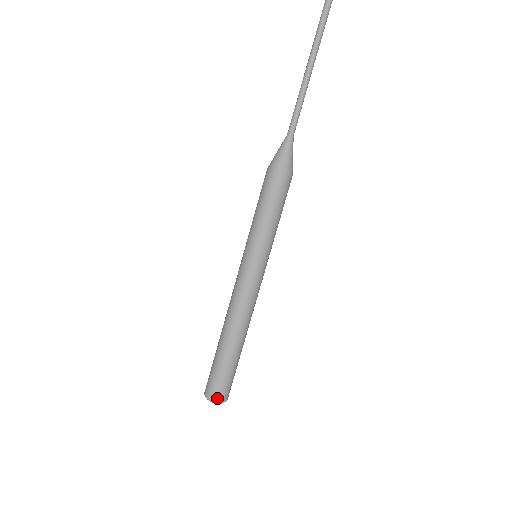
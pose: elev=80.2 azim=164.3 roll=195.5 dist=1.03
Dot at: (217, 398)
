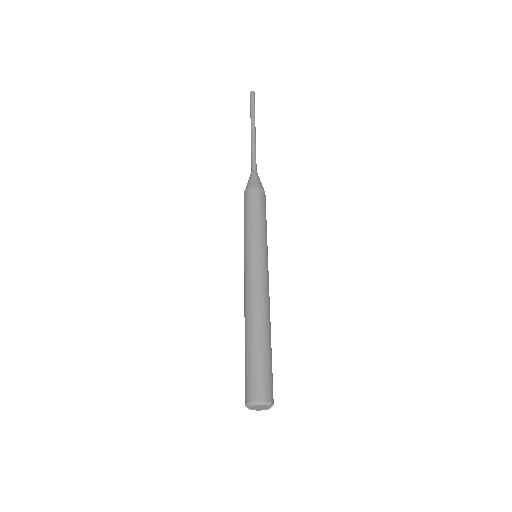
Dot at: (250, 397)
